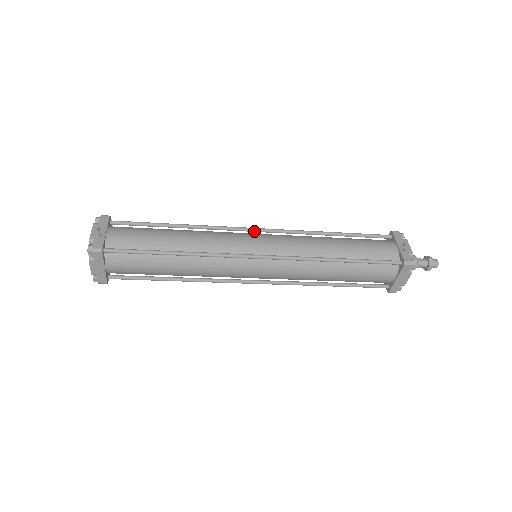
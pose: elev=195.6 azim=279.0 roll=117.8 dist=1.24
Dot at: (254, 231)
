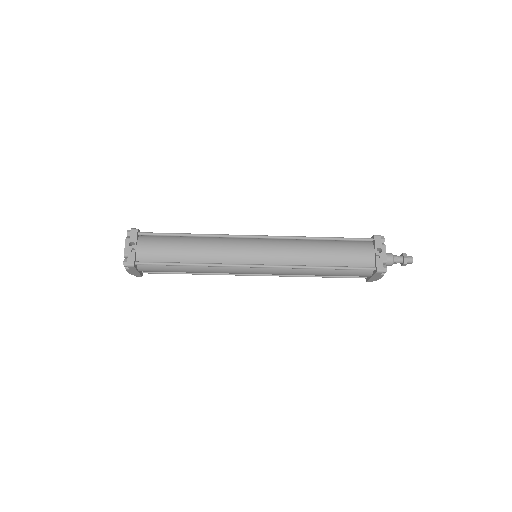
Dot at: (254, 238)
